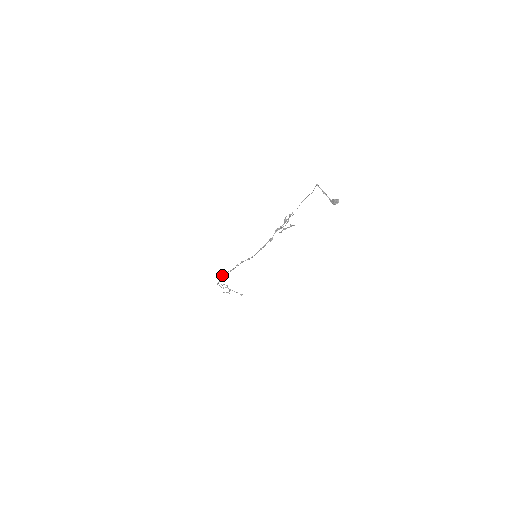
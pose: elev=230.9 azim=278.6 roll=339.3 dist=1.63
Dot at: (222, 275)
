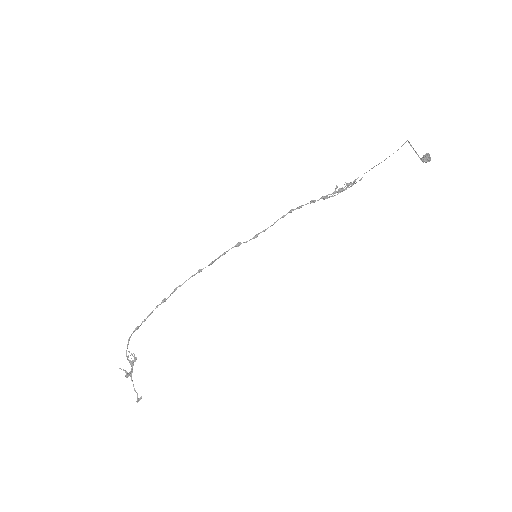
Dot at: occluded
